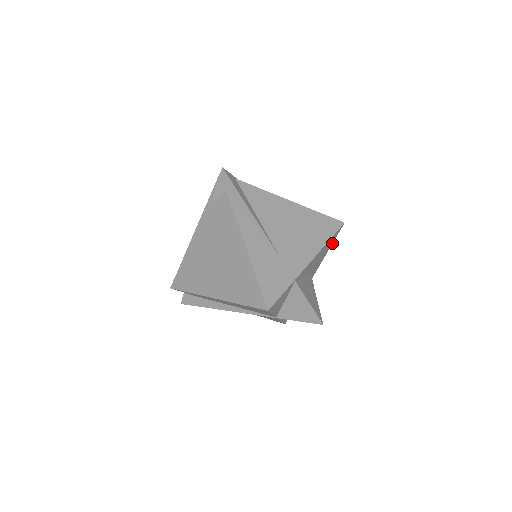
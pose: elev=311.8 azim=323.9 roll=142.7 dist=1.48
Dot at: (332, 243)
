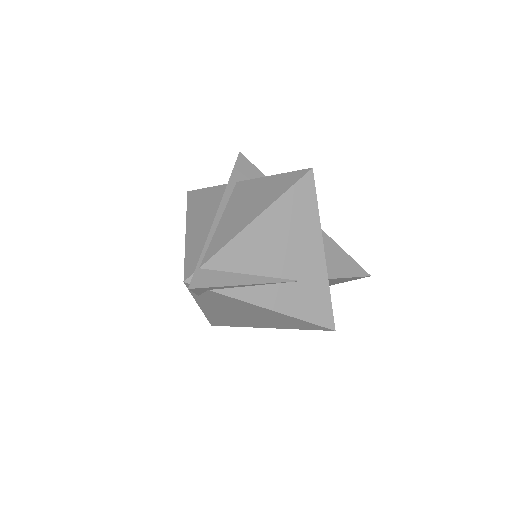
Dot at: occluded
